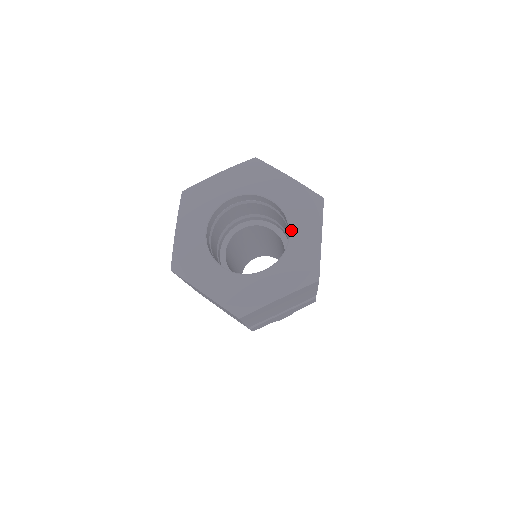
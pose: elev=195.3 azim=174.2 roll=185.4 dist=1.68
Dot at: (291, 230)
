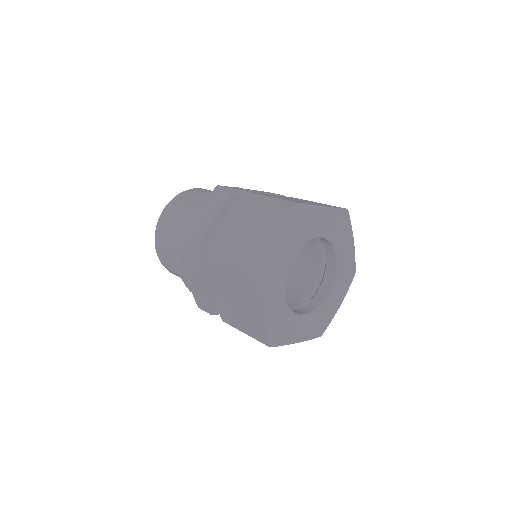
Dot at: (337, 252)
